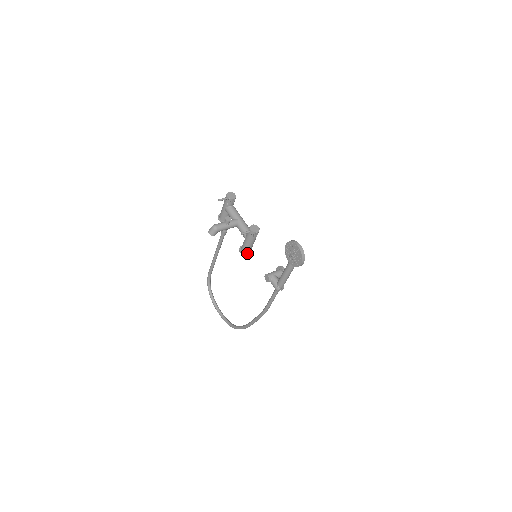
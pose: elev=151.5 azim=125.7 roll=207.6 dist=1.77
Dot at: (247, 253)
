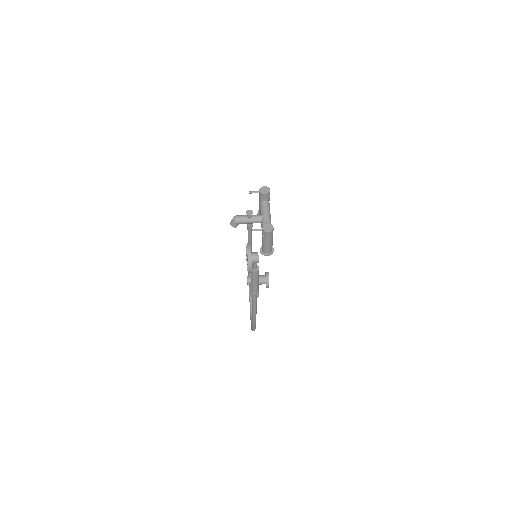
Dot at: (266, 253)
